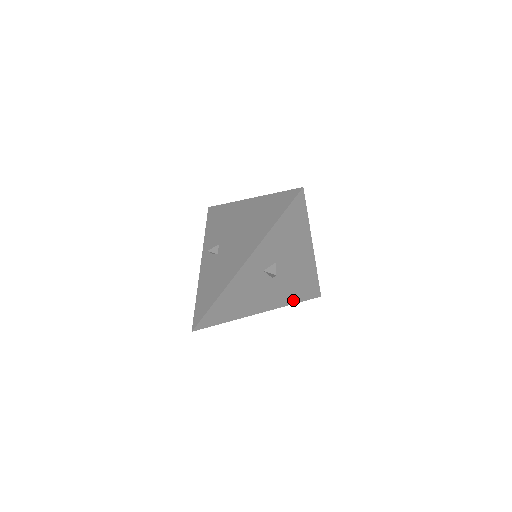
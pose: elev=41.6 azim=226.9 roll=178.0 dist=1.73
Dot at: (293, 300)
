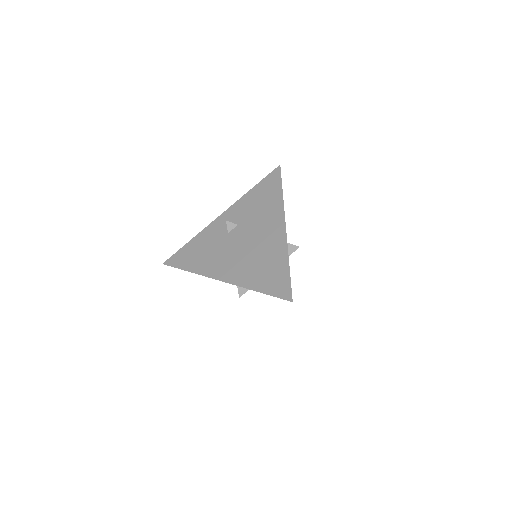
Dot at: occluded
